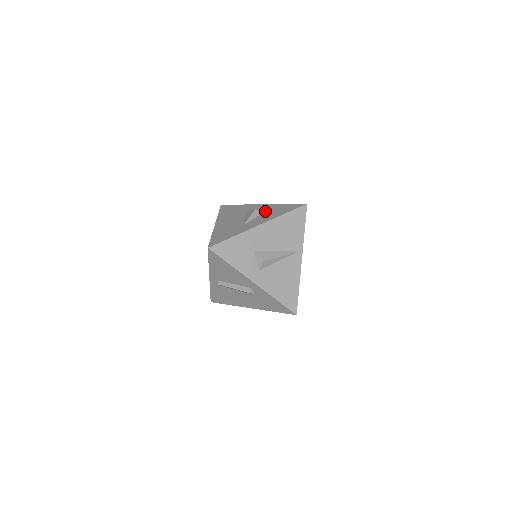
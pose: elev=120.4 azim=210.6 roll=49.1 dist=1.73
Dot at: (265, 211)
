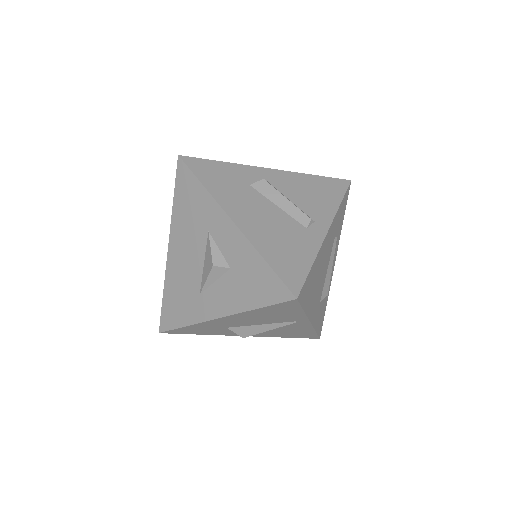
Dot at: (231, 266)
